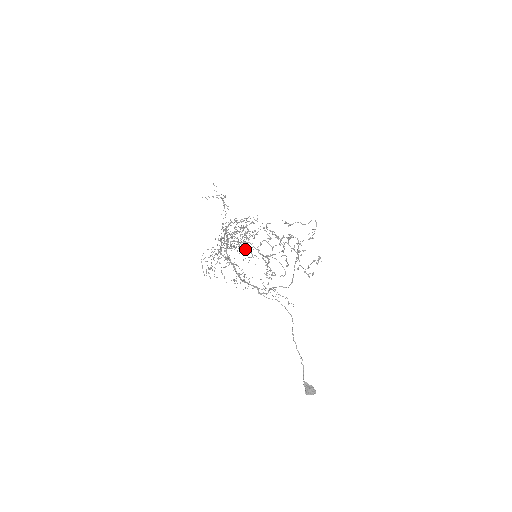
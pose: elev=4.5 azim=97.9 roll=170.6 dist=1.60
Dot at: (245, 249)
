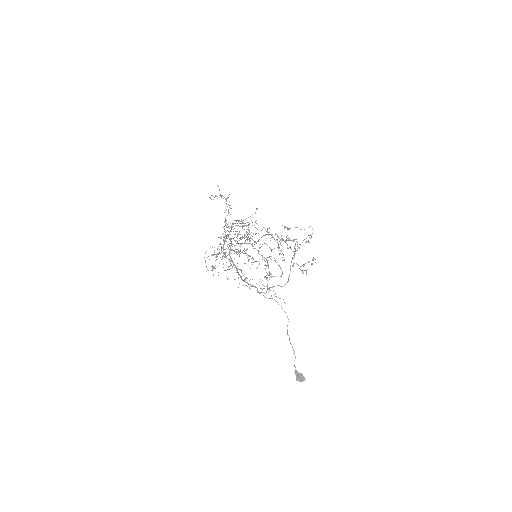
Dot at: occluded
